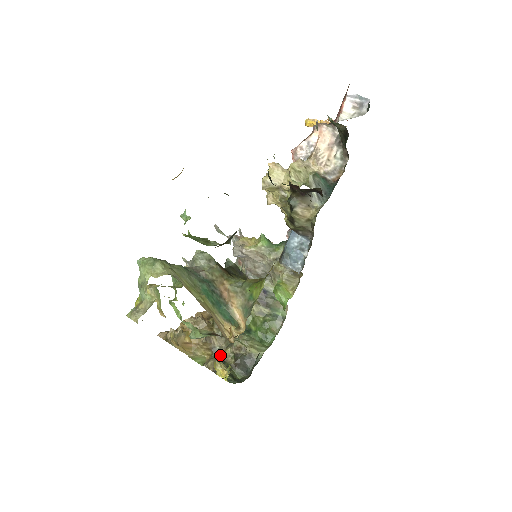
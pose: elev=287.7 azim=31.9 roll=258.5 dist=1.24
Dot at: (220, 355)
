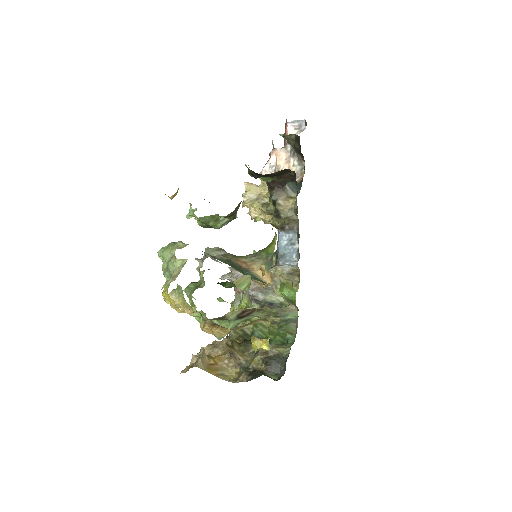
Dot at: (248, 368)
